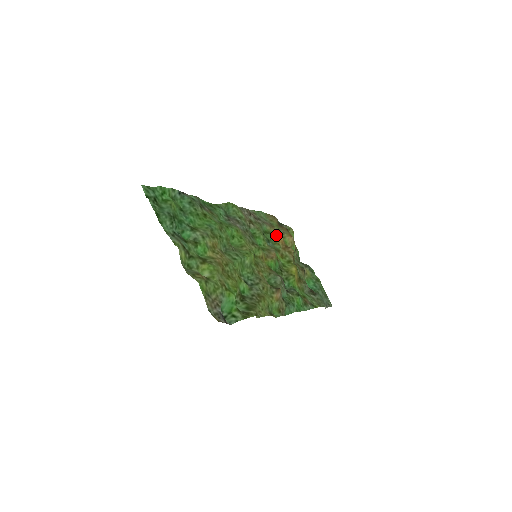
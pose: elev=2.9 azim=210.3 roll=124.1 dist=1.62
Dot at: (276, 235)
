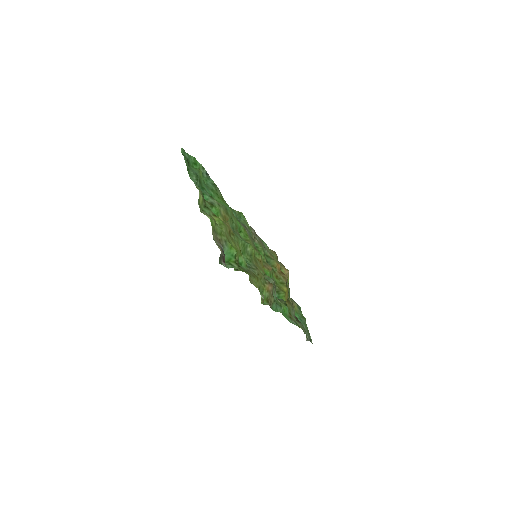
Dot at: occluded
